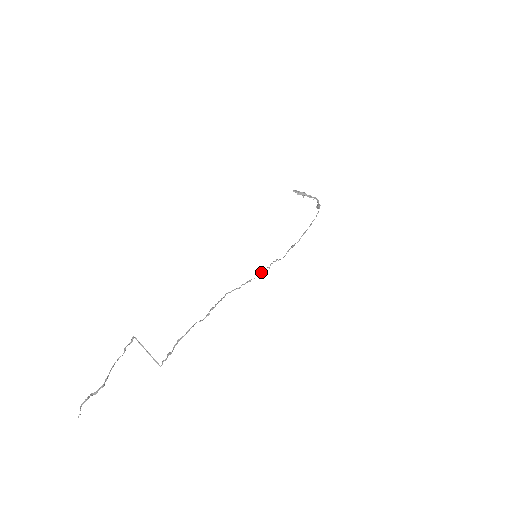
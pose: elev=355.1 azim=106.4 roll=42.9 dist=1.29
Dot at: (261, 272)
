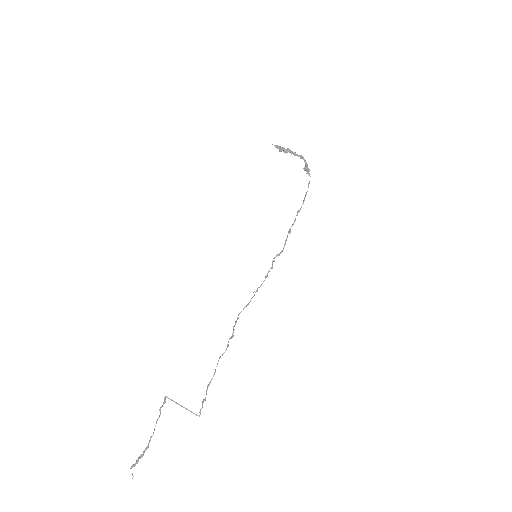
Dot at: (266, 277)
